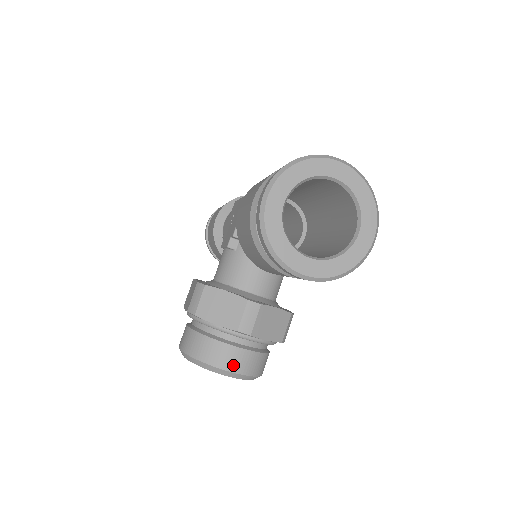
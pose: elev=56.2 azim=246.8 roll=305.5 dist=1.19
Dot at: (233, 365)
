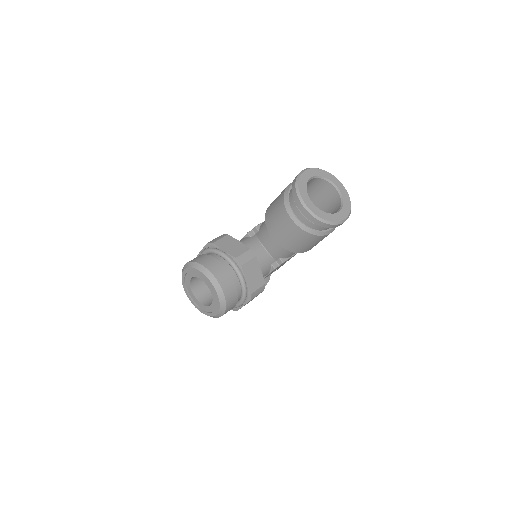
Dot at: (220, 277)
